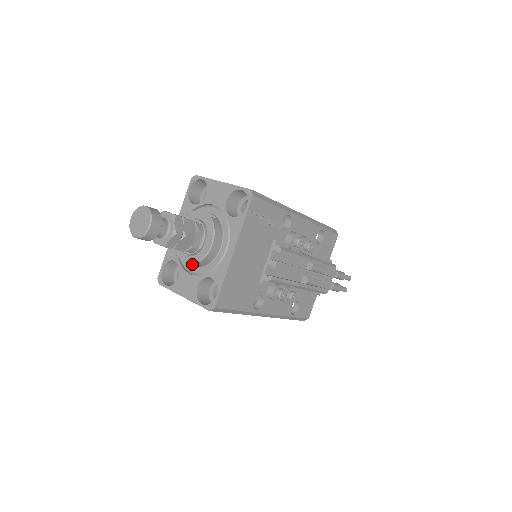
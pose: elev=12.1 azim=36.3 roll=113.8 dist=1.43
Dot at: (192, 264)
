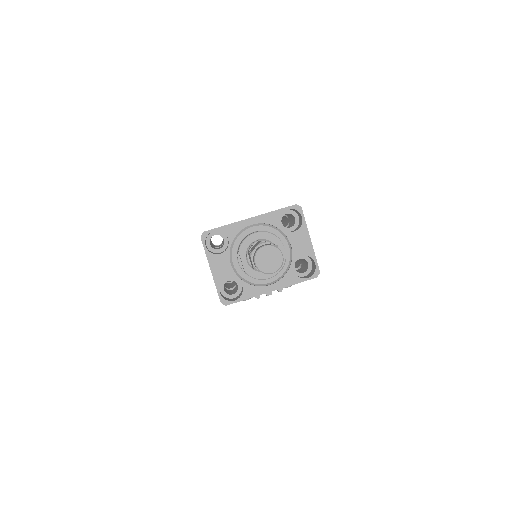
Dot at: (240, 263)
